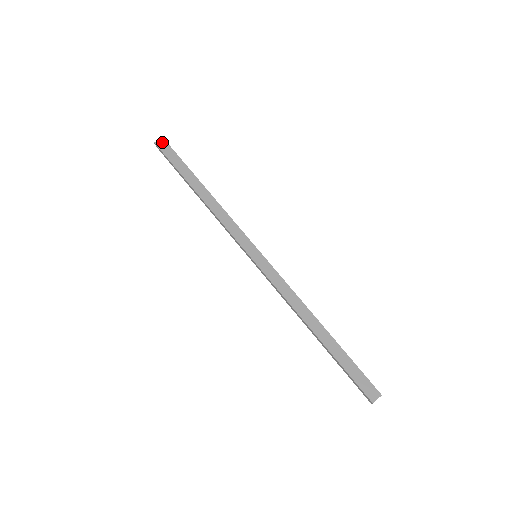
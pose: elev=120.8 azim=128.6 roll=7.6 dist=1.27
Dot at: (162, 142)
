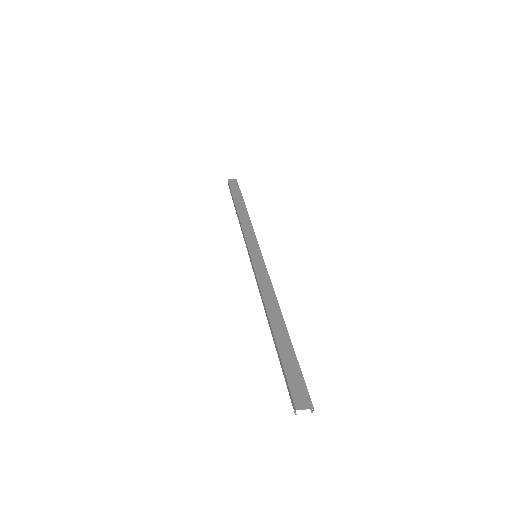
Dot at: (234, 181)
